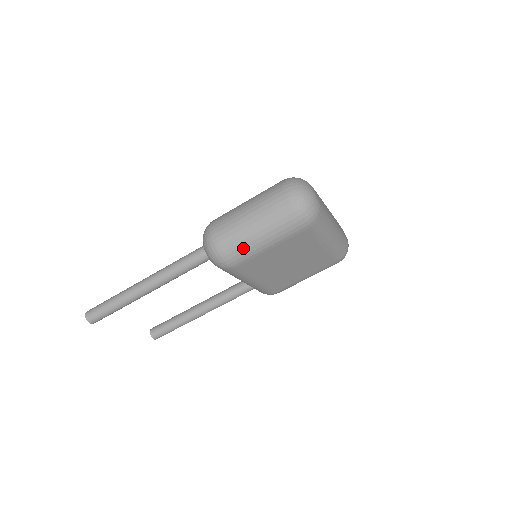
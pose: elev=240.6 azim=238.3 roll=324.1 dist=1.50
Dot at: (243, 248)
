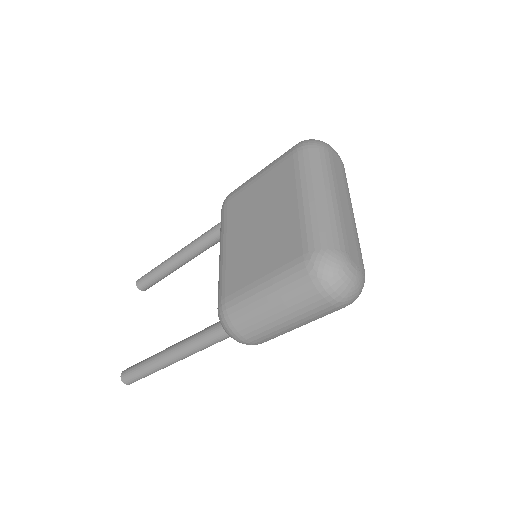
Dot at: occluded
